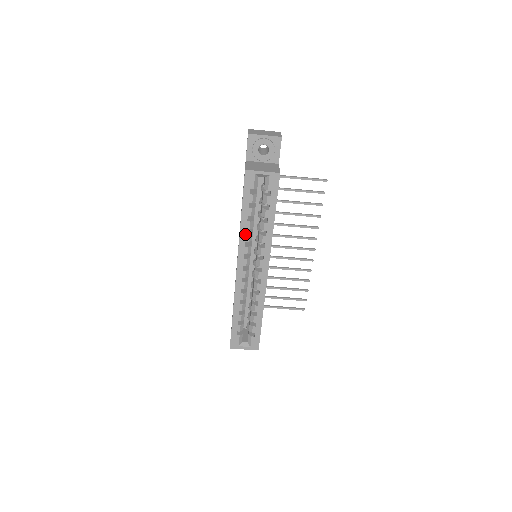
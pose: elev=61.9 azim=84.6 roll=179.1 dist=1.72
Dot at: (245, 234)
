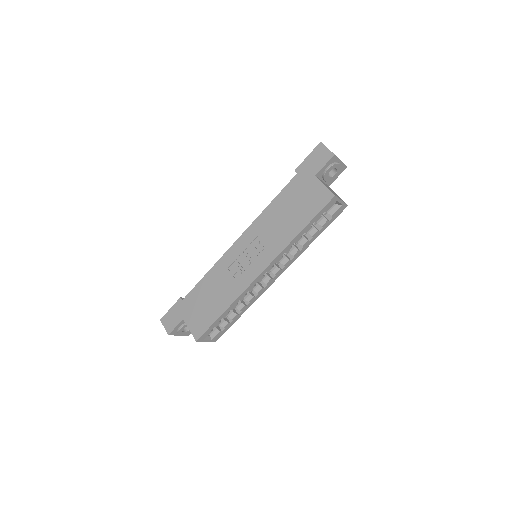
Dot at: (290, 246)
